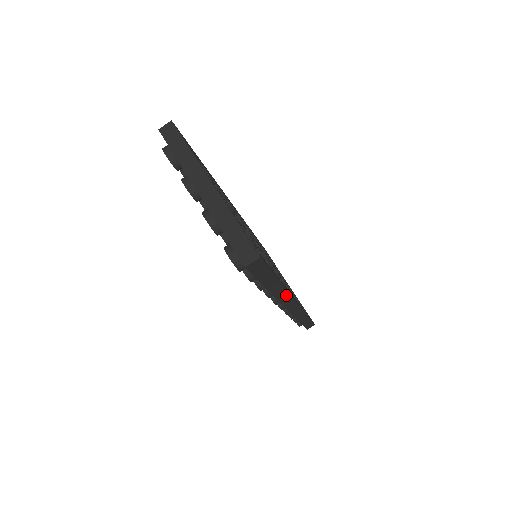
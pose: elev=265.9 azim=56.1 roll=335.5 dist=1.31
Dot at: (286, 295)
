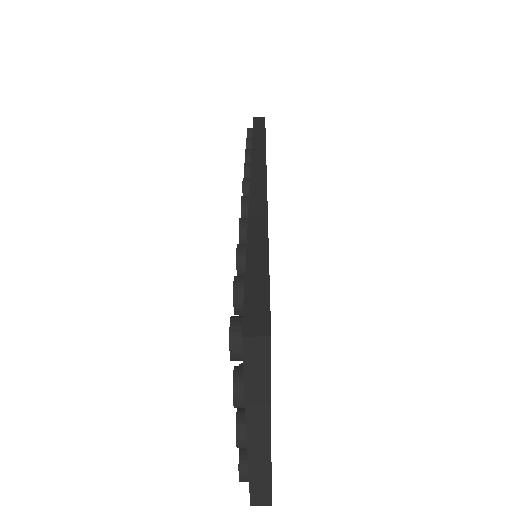
Dot at: occluded
